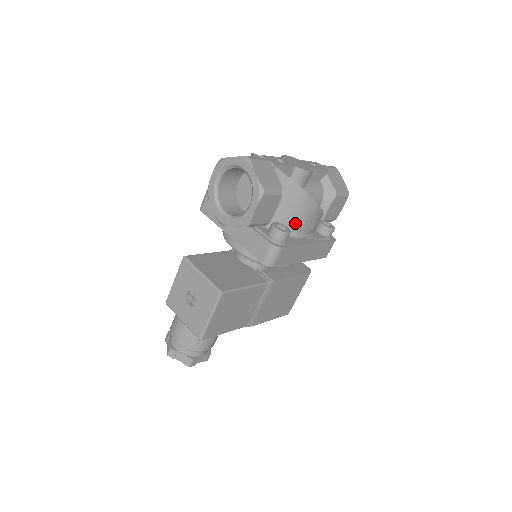
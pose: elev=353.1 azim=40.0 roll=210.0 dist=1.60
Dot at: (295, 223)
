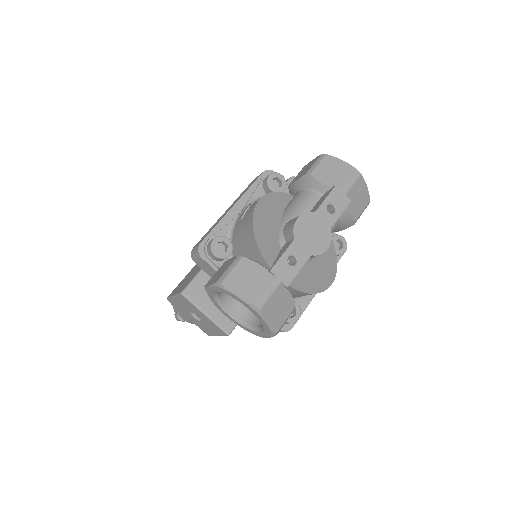
Dot at: occluded
